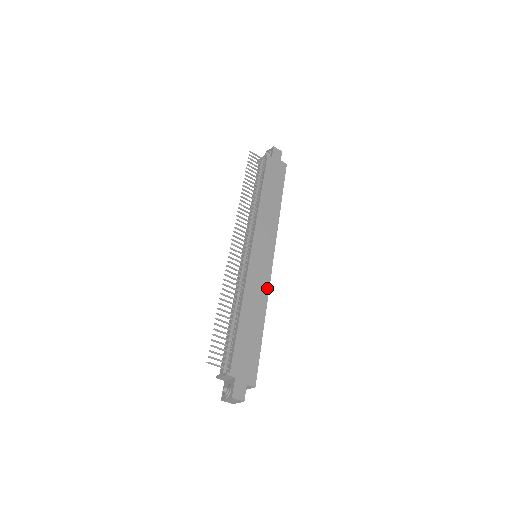
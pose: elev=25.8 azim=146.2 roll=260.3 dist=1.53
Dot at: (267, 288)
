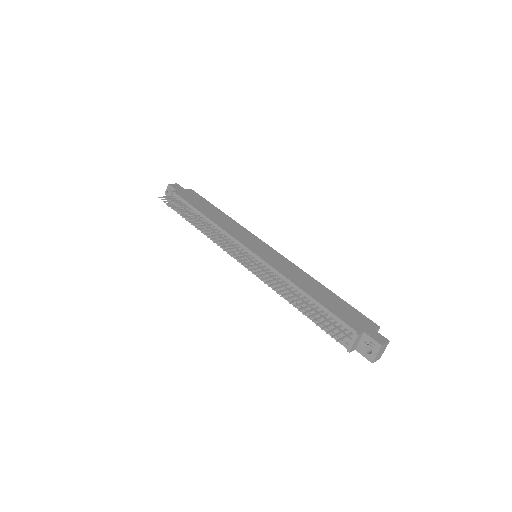
Dot at: (293, 265)
